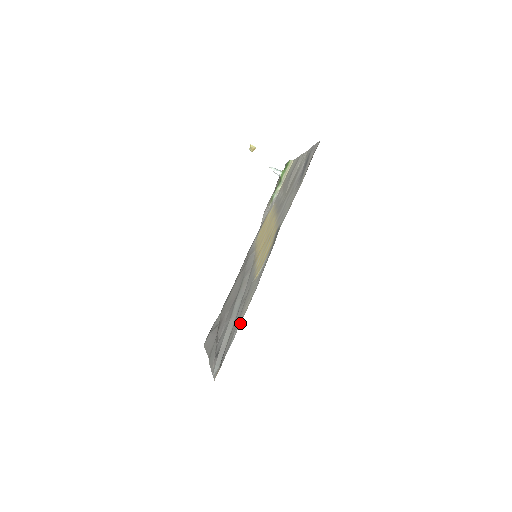
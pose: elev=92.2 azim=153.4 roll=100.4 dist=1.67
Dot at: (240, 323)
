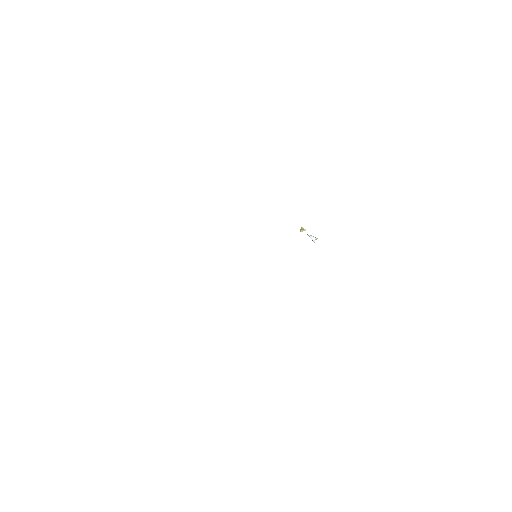
Dot at: occluded
